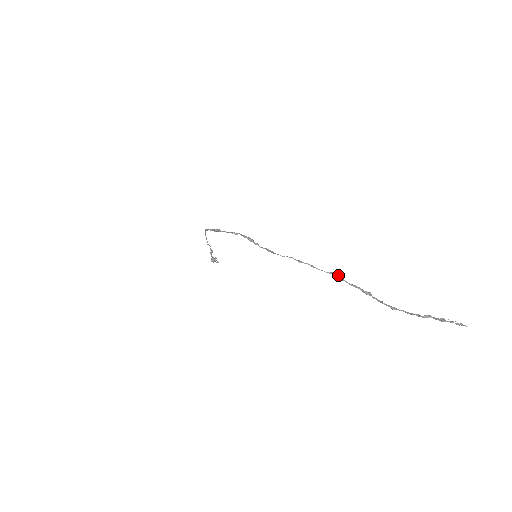
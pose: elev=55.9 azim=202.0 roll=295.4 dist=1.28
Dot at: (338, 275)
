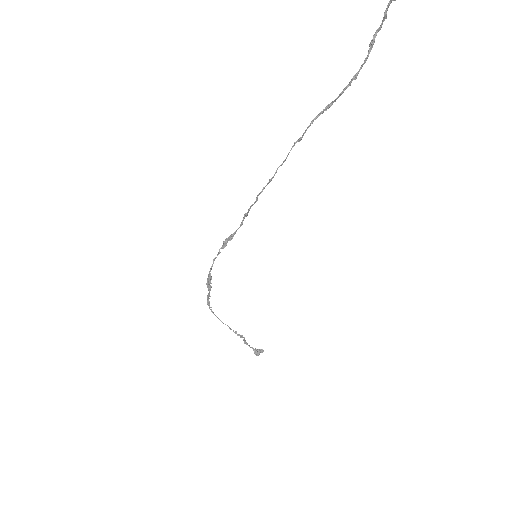
Dot at: (300, 138)
